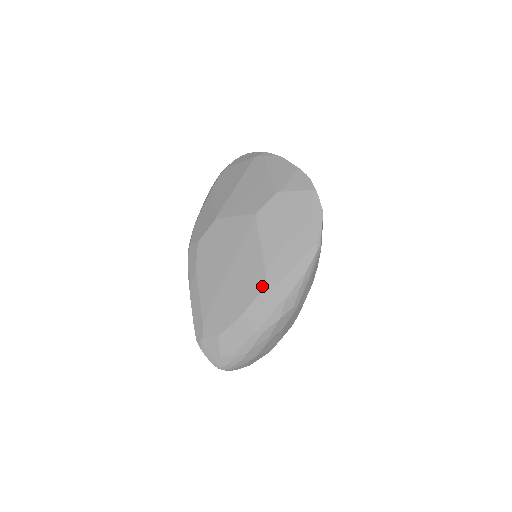
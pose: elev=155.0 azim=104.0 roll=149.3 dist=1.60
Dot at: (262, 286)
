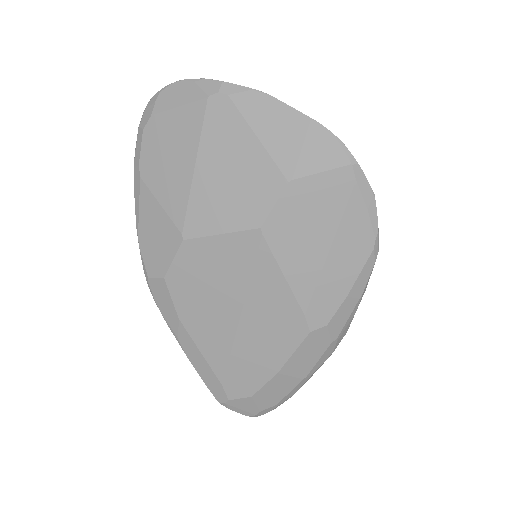
Dot at: (303, 333)
